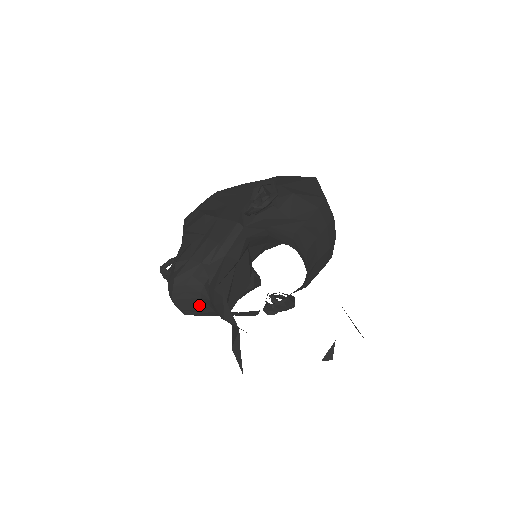
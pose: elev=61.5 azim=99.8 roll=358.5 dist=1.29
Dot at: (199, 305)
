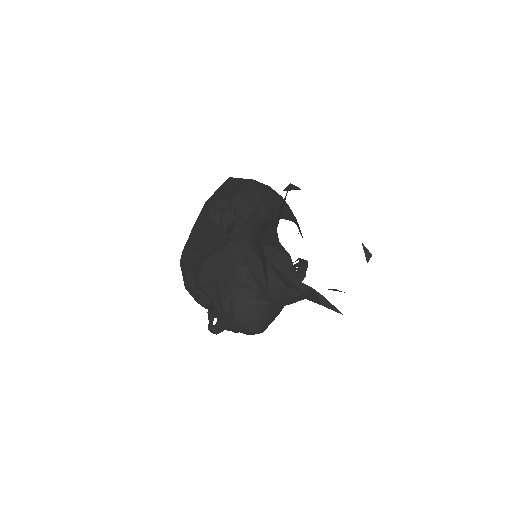
Dot at: (266, 315)
